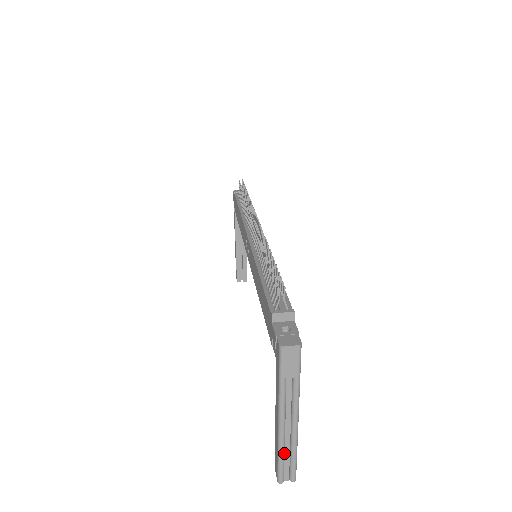
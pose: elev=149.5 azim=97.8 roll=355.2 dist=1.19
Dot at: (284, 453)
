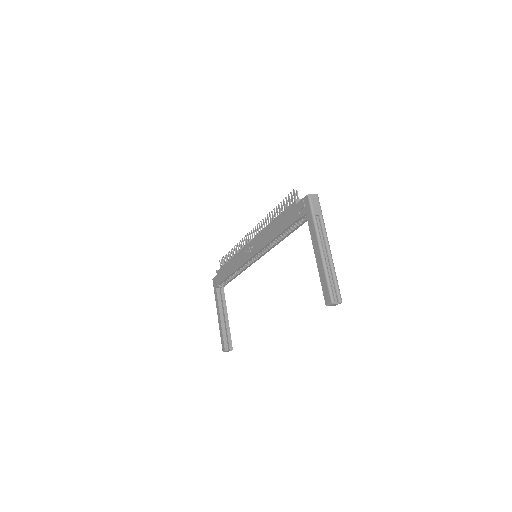
Dot at: (329, 275)
